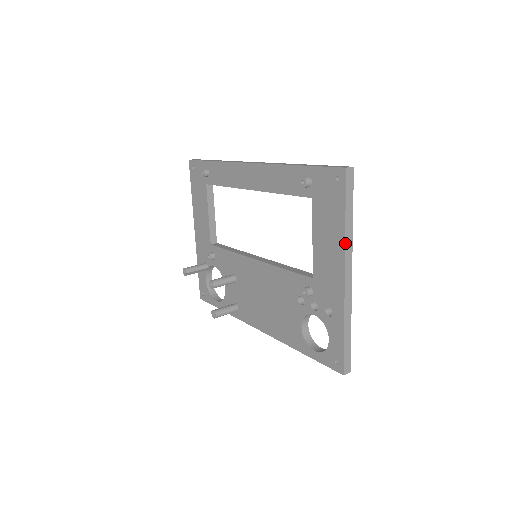
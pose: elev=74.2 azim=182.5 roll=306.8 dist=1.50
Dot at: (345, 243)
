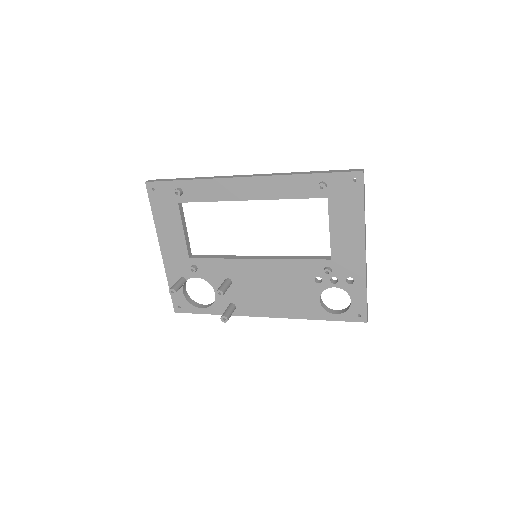
Dot at: occluded
